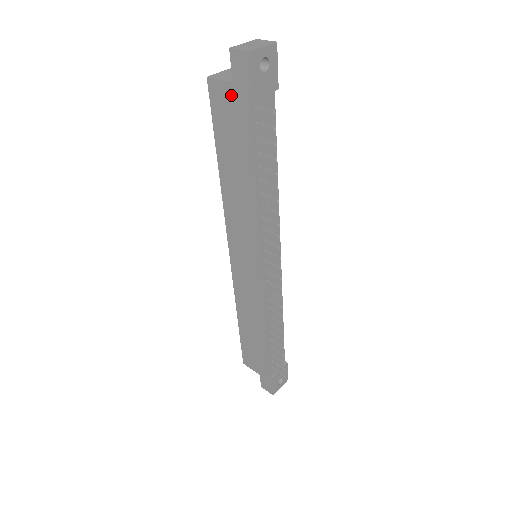
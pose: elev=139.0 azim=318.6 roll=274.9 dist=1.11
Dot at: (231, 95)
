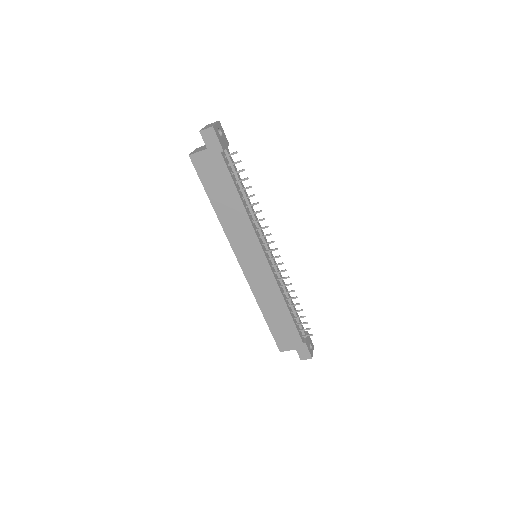
Dot at: (208, 156)
